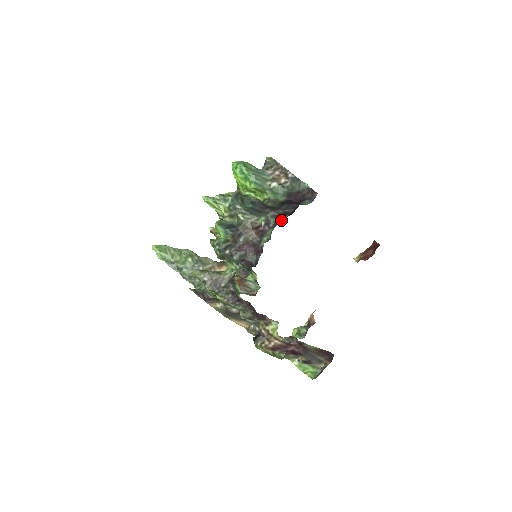
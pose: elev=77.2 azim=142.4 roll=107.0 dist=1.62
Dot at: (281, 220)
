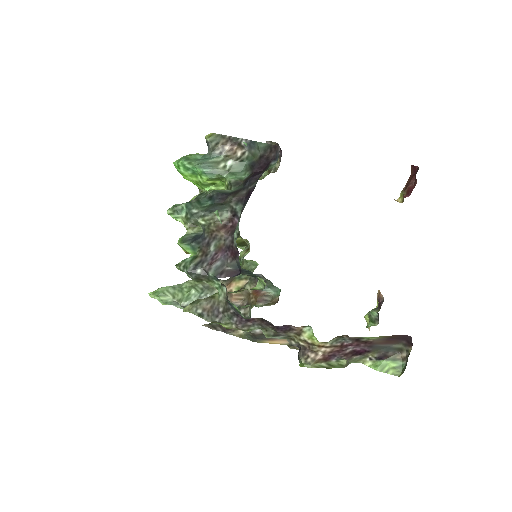
Dot at: occluded
